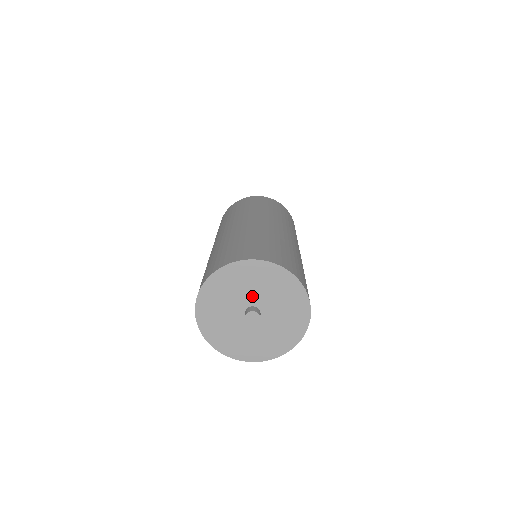
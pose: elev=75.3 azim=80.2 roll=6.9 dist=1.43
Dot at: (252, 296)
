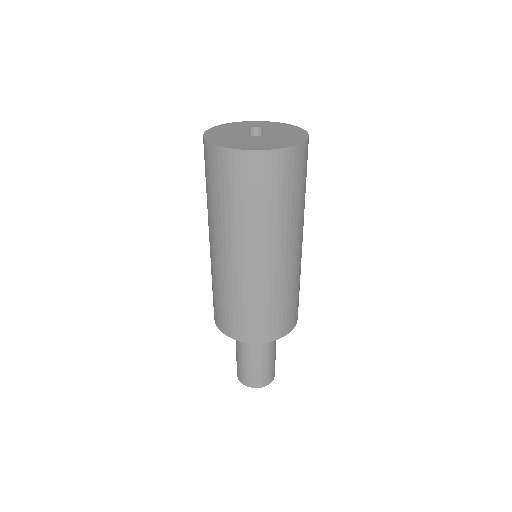
Dot at: occluded
